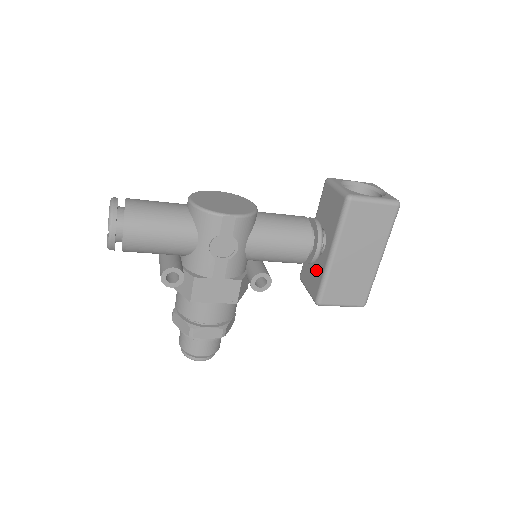
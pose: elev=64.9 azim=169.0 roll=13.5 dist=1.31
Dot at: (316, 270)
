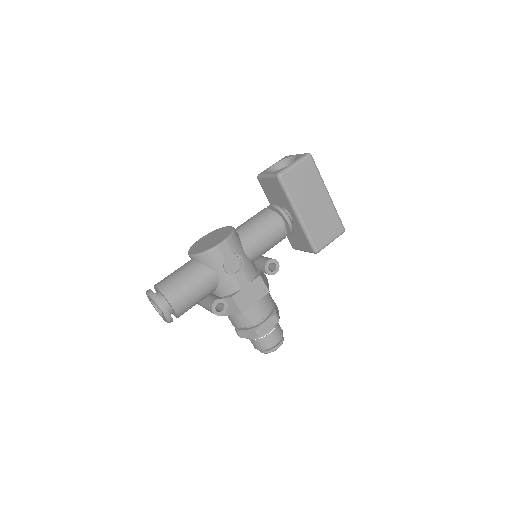
Dot at: (298, 234)
